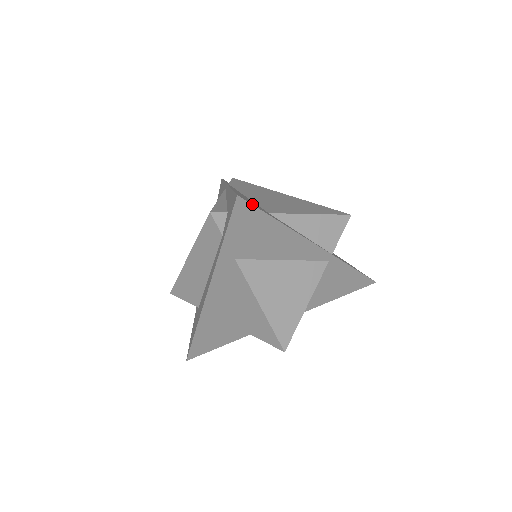
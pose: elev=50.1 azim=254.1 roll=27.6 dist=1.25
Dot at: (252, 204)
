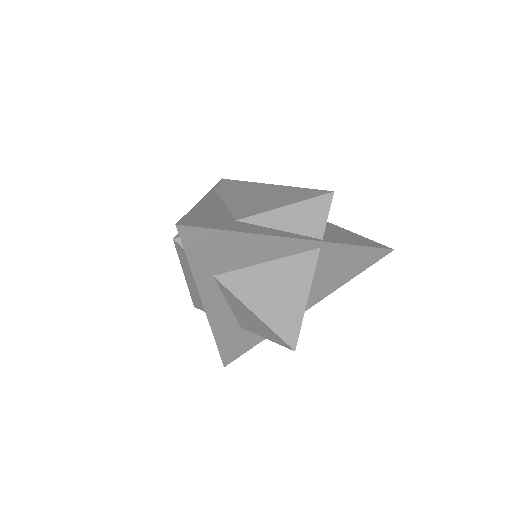
Dot at: (198, 226)
